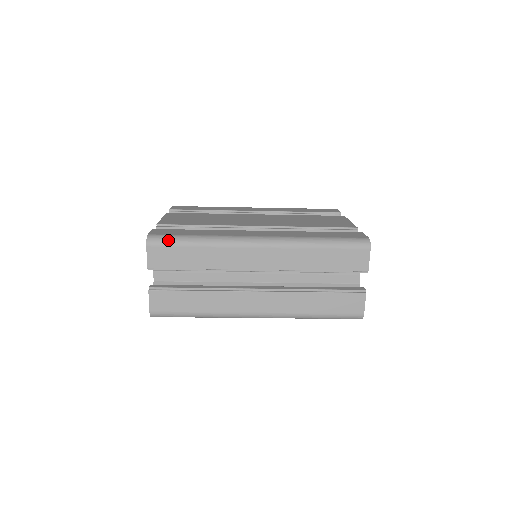
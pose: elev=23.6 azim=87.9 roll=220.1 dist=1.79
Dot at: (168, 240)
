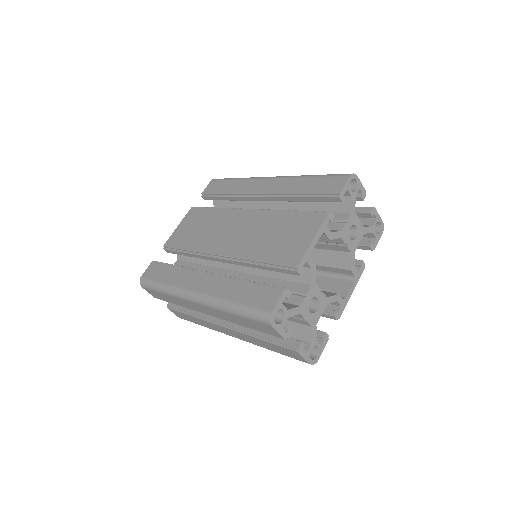
Dot at: (148, 286)
